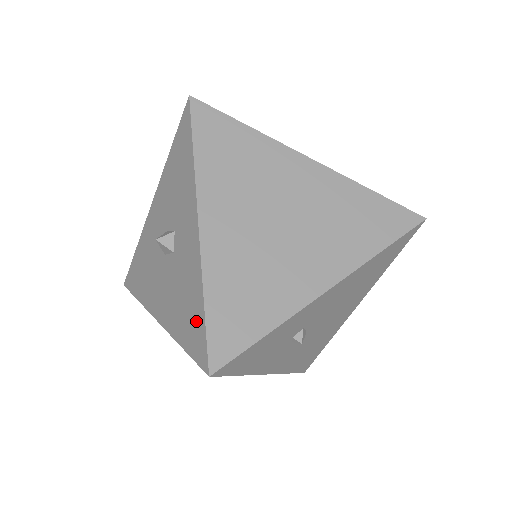
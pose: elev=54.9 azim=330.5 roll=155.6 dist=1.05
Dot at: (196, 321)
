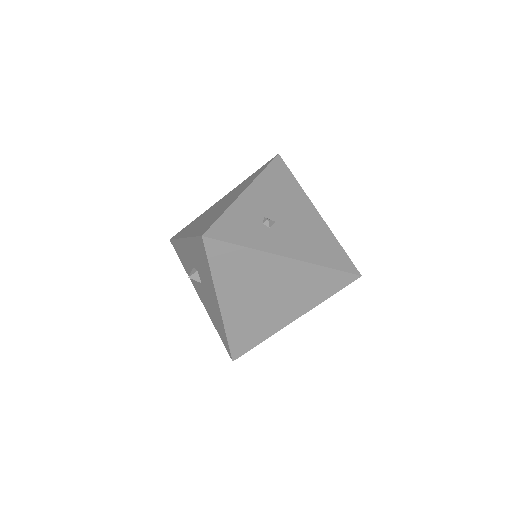
Dot at: (198, 247)
